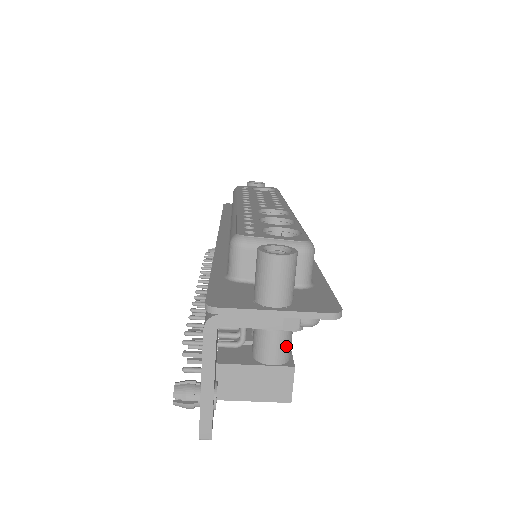
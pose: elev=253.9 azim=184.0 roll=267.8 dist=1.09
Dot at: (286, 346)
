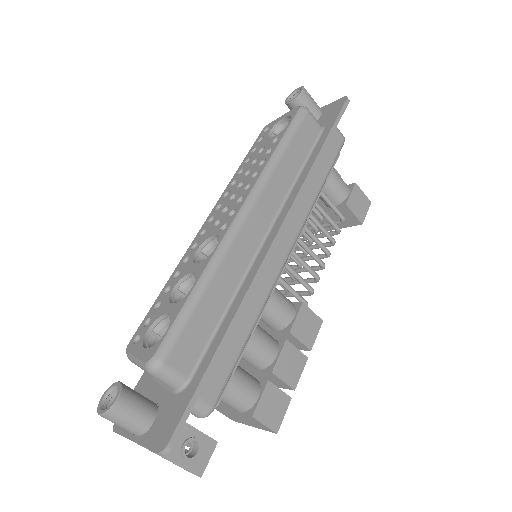
Dot at: (236, 401)
